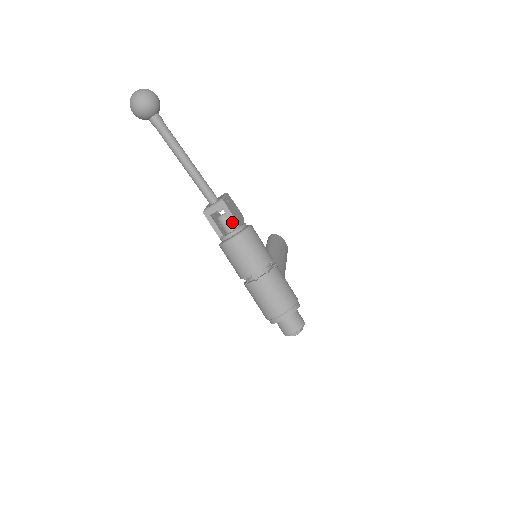
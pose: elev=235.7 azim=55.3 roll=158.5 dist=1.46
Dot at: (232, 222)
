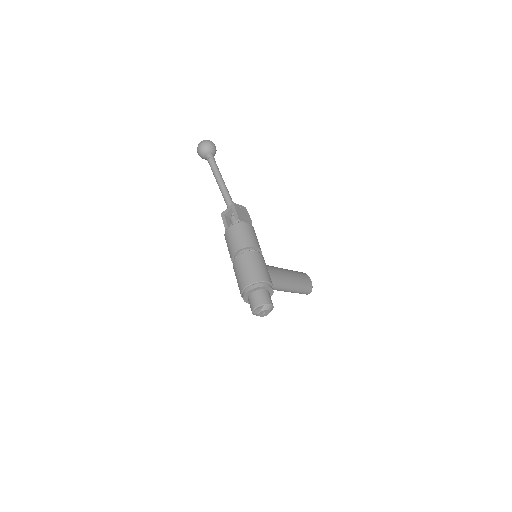
Dot at: (235, 217)
